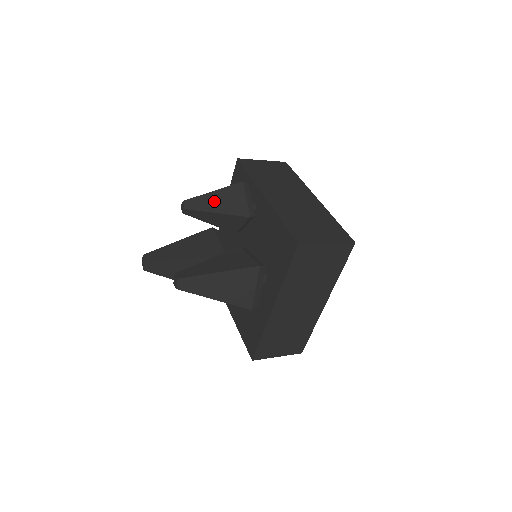
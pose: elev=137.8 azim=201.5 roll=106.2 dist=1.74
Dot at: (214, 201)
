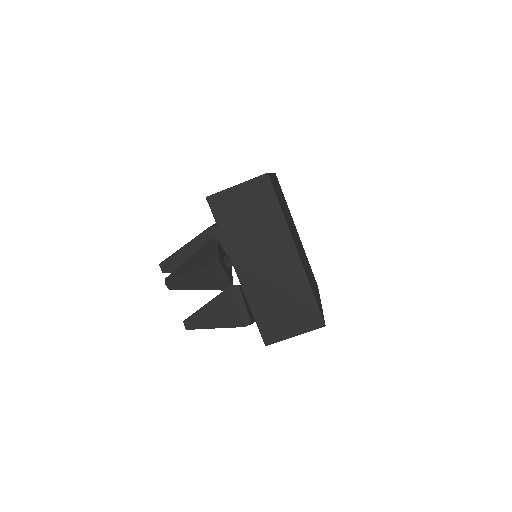
Dot at: (191, 282)
